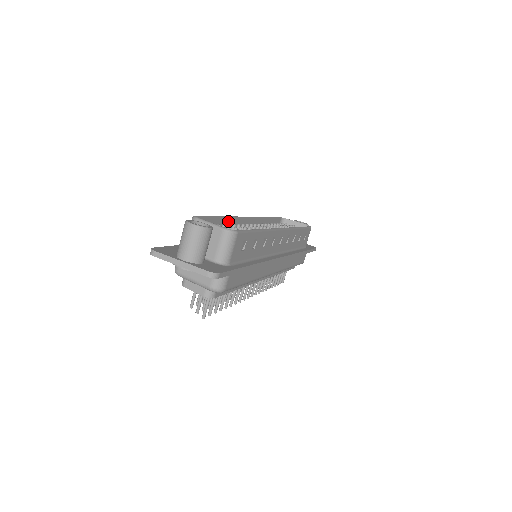
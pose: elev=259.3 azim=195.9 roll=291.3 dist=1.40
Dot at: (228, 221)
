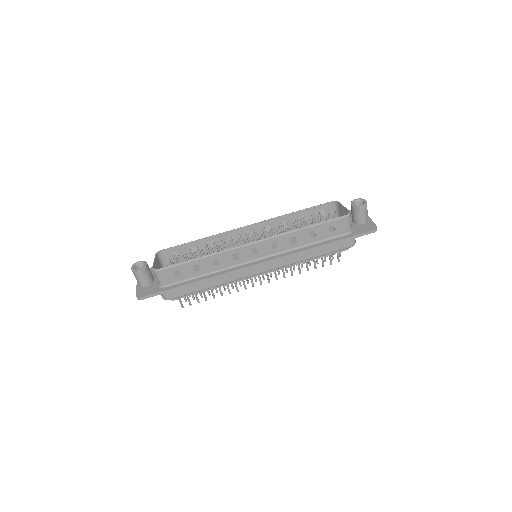
Dot at: (212, 239)
